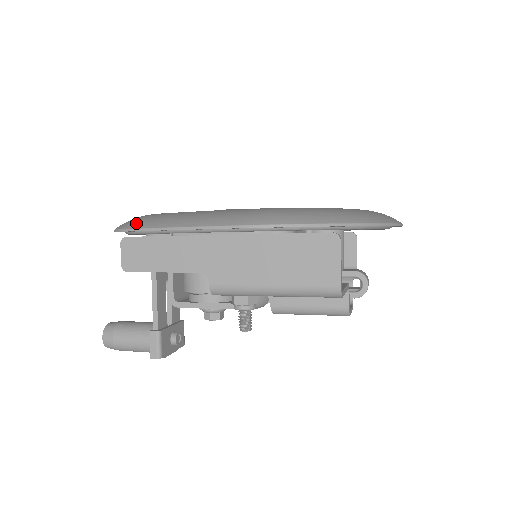
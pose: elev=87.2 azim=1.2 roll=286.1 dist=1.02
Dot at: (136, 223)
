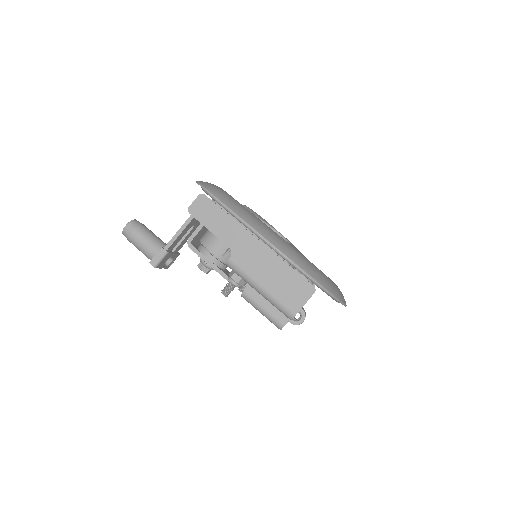
Dot at: (217, 193)
